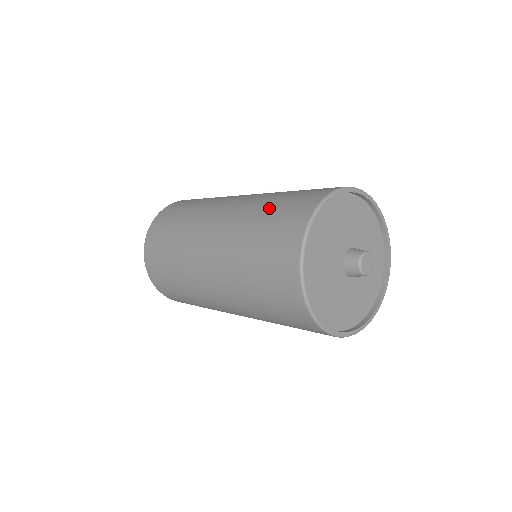
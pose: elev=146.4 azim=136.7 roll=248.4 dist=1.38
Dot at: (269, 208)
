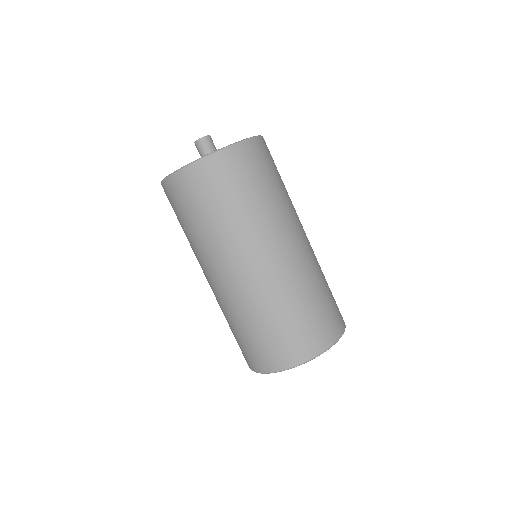
Dot at: (278, 322)
